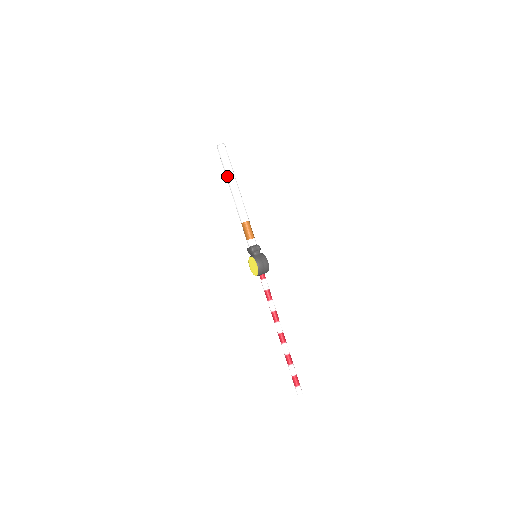
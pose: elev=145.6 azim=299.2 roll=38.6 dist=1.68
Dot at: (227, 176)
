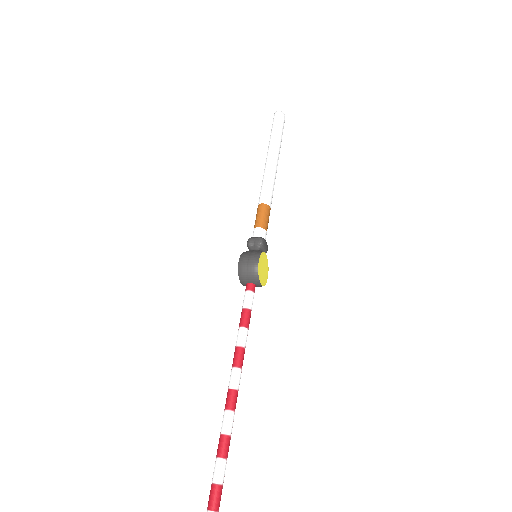
Dot at: (268, 149)
